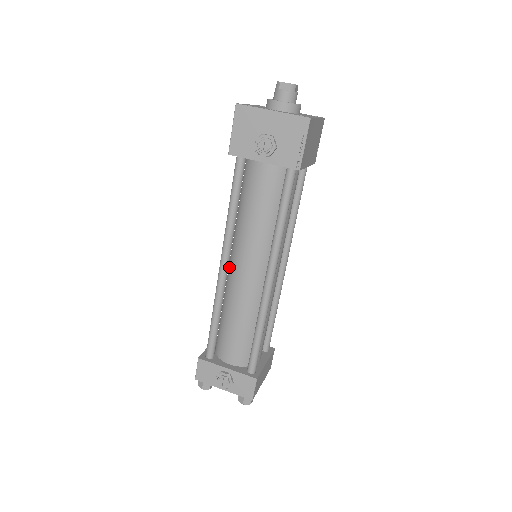
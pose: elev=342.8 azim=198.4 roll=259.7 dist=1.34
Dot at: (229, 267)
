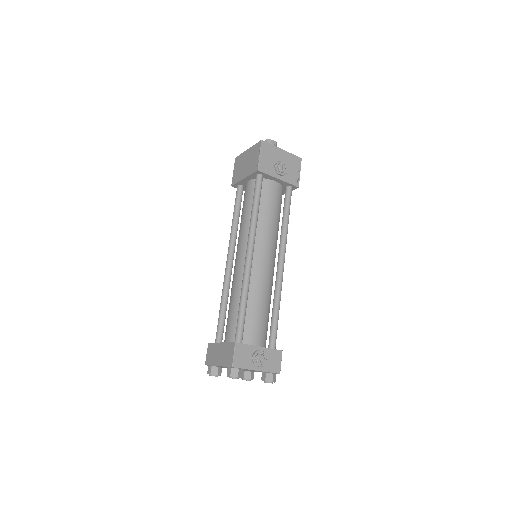
Dot at: occluded
